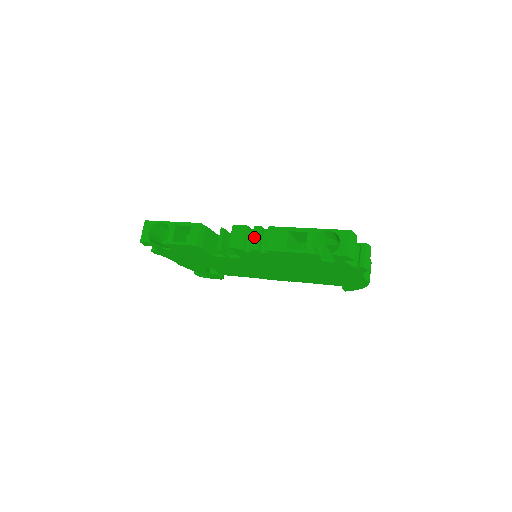
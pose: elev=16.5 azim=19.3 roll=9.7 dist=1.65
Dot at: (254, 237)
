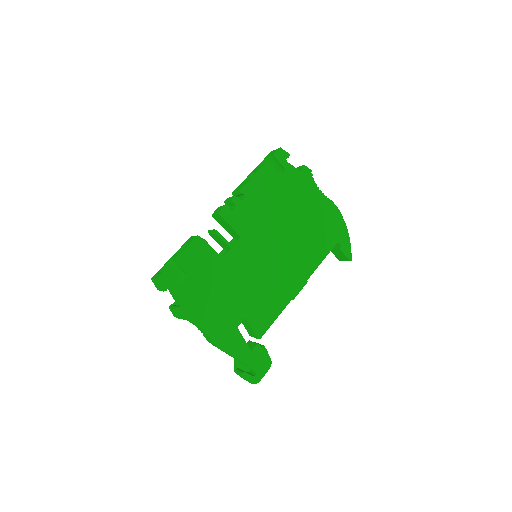
Dot at: (228, 199)
